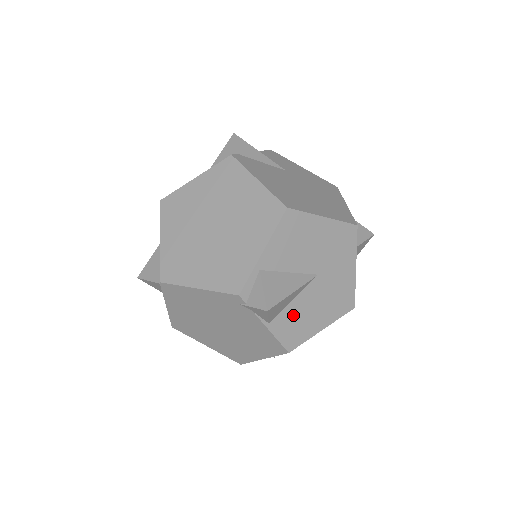
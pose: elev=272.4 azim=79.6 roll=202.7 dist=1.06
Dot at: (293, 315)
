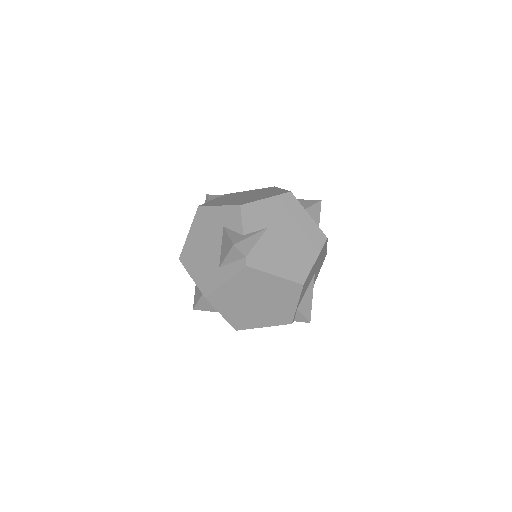
Dot at: occluded
